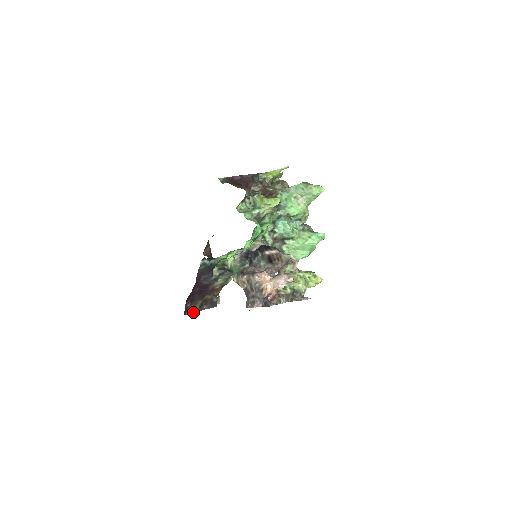
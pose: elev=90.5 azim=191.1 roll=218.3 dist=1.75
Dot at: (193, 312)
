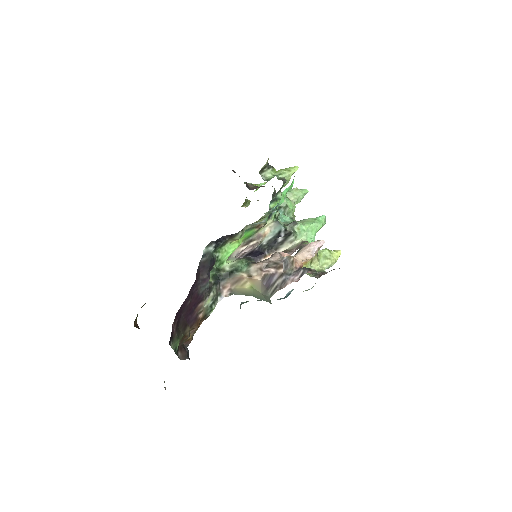
Dot at: occluded
